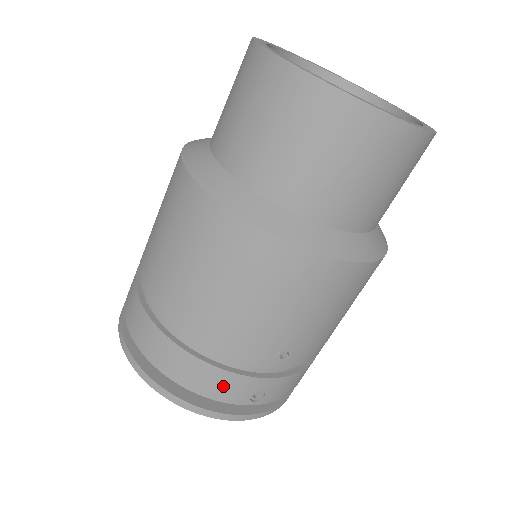
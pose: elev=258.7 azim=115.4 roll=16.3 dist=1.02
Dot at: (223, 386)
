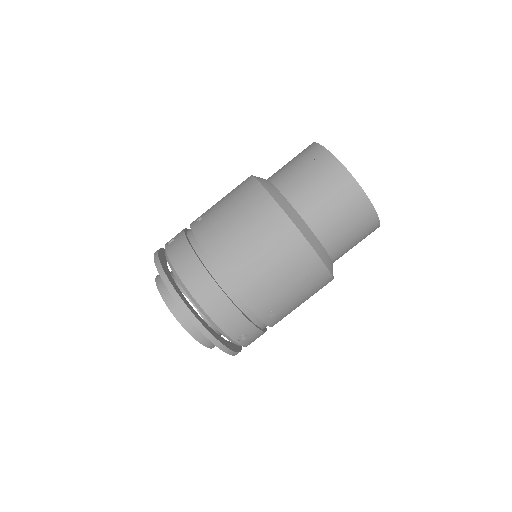
Dot at: (232, 322)
